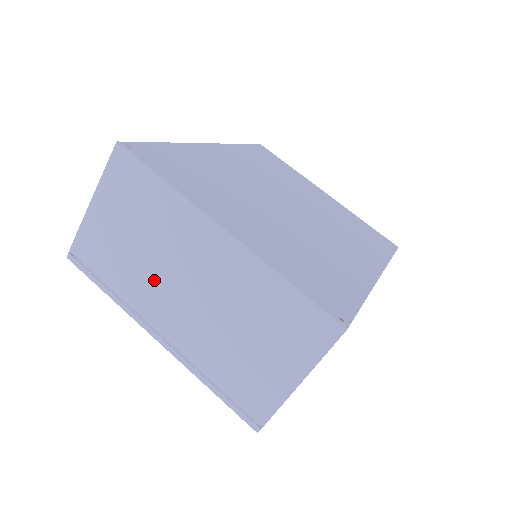
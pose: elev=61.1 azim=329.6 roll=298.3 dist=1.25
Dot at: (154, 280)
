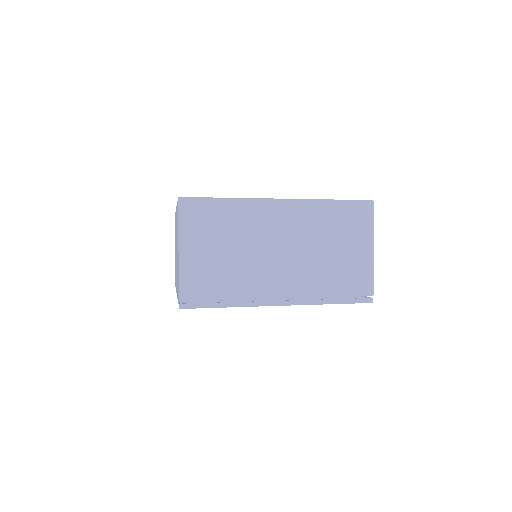
Dot at: (256, 266)
